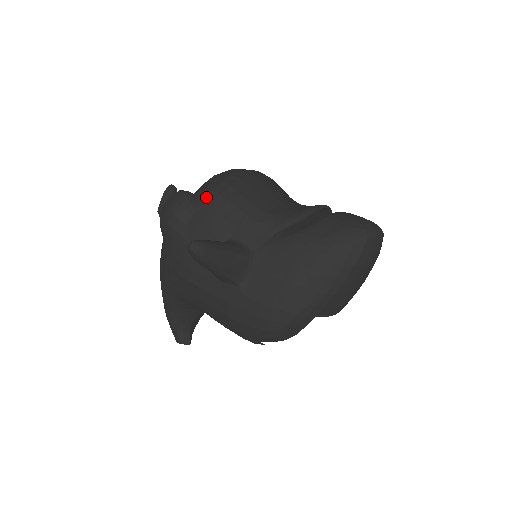
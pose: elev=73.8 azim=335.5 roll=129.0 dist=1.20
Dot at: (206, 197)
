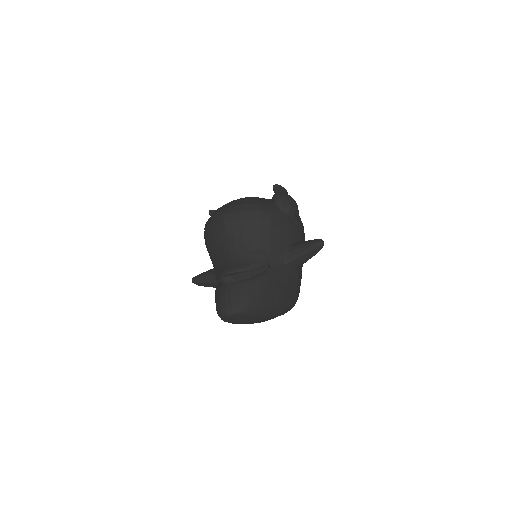
Dot at: occluded
